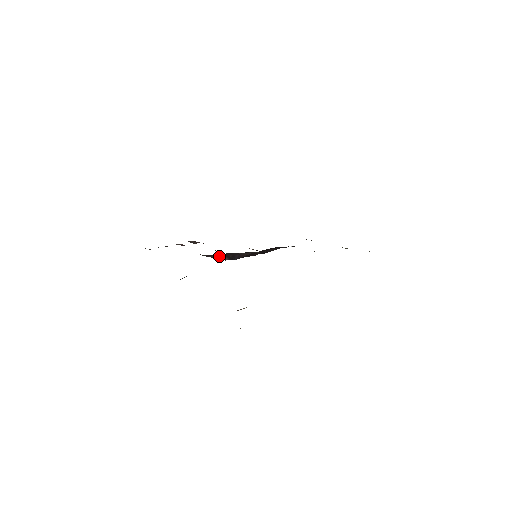
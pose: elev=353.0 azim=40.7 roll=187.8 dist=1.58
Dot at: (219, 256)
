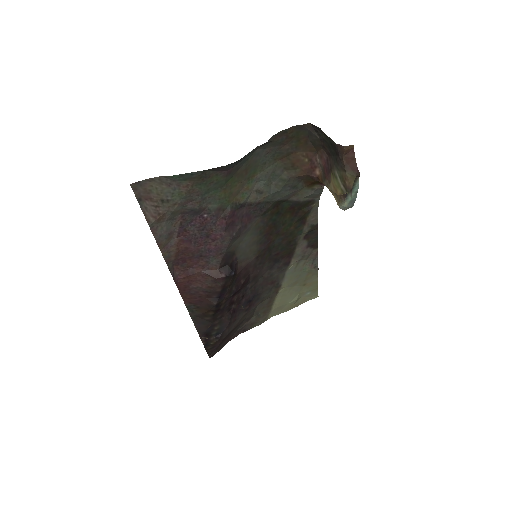
Dot at: (235, 231)
